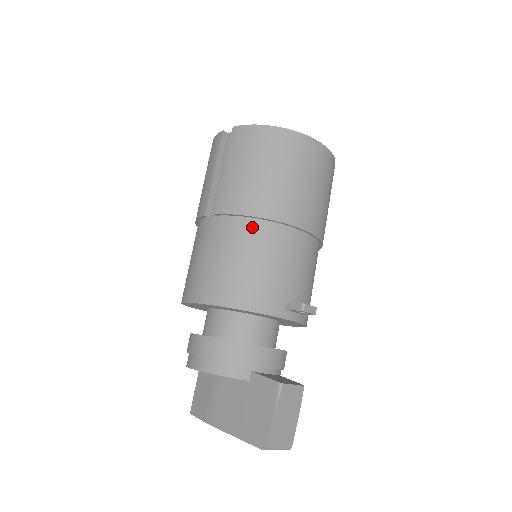
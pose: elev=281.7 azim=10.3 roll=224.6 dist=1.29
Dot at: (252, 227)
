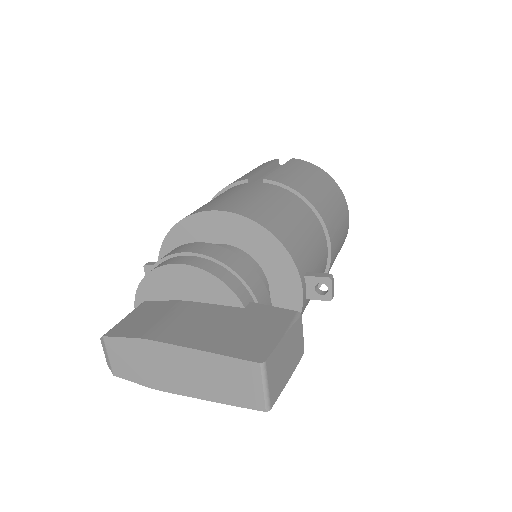
Dot at: (299, 202)
